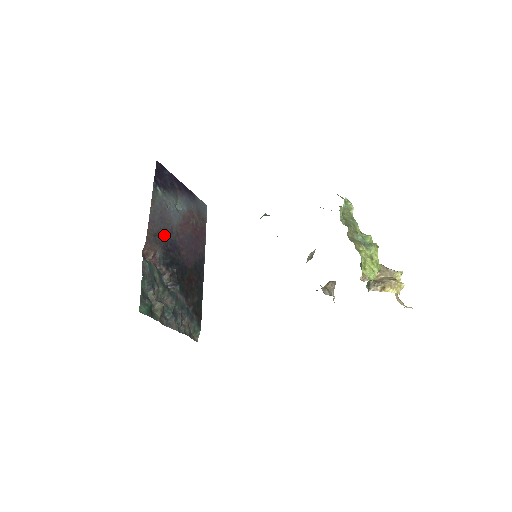
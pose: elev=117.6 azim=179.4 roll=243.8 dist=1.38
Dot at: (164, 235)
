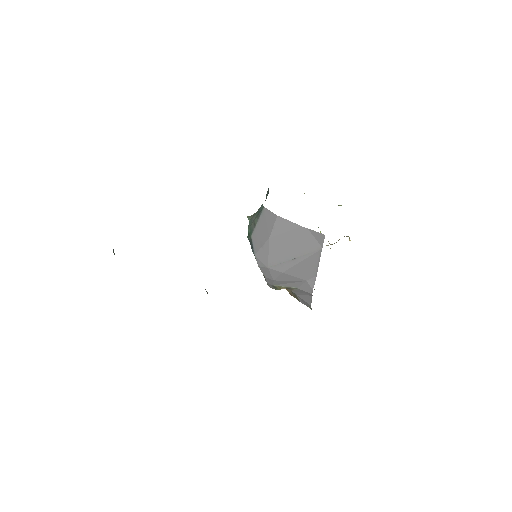
Dot at: occluded
